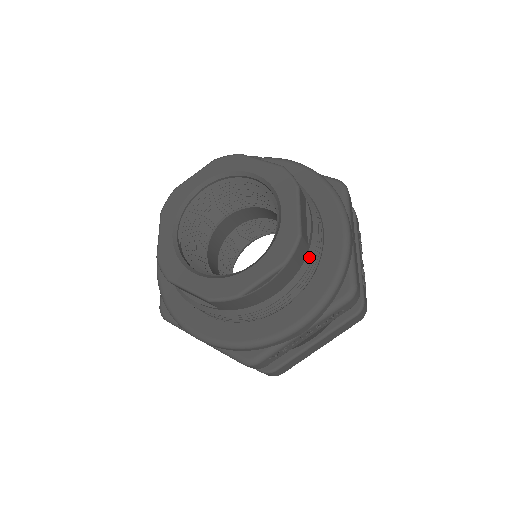
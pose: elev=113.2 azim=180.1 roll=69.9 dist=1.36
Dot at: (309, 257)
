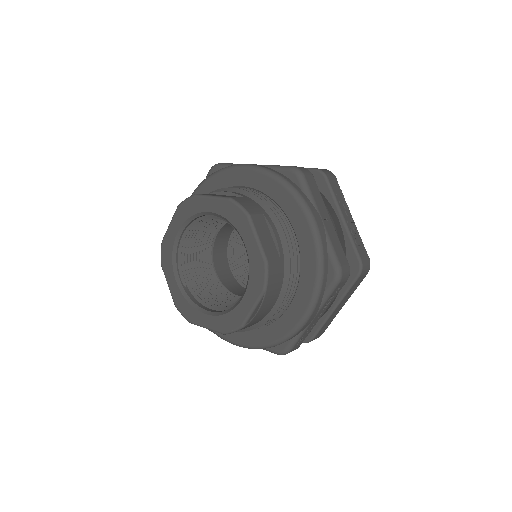
Dot at: (287, 266)
